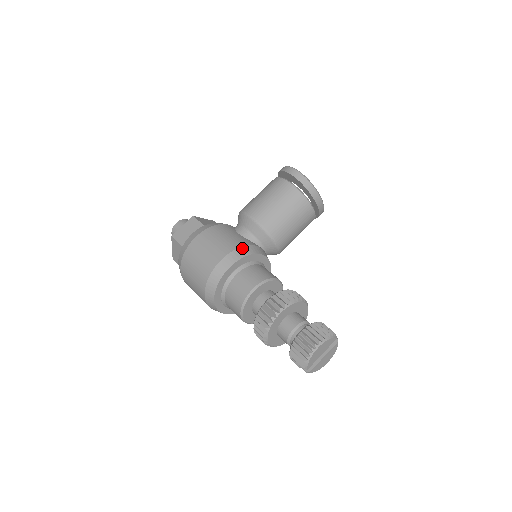
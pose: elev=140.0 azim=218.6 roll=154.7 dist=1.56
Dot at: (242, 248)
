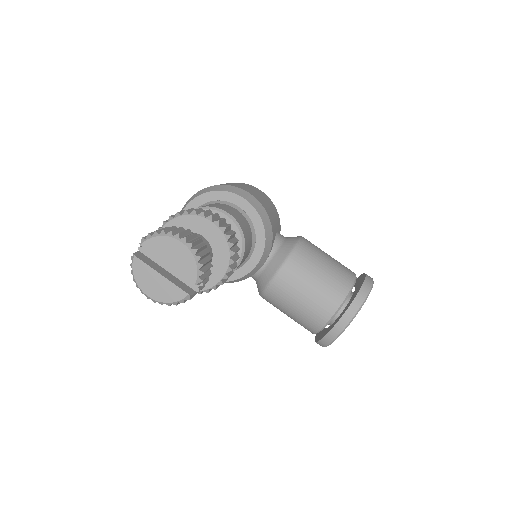
Dot at: (268, 217)
